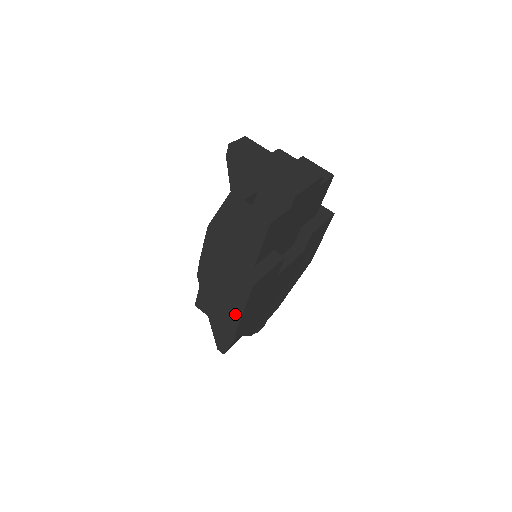
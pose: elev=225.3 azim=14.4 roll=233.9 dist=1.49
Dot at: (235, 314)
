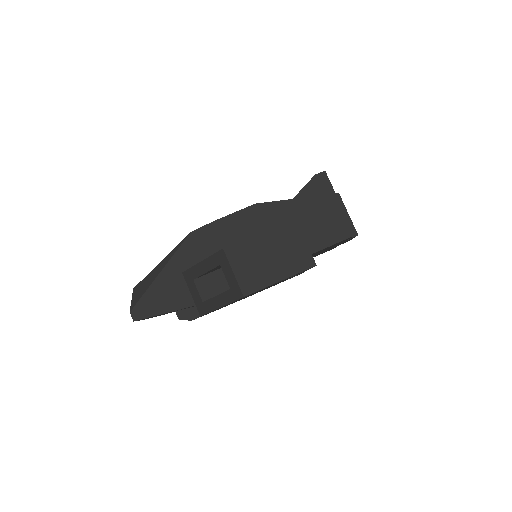
Dot at: (269, 278)
